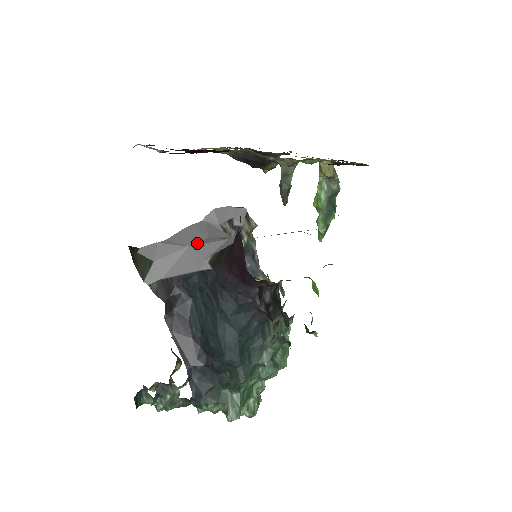
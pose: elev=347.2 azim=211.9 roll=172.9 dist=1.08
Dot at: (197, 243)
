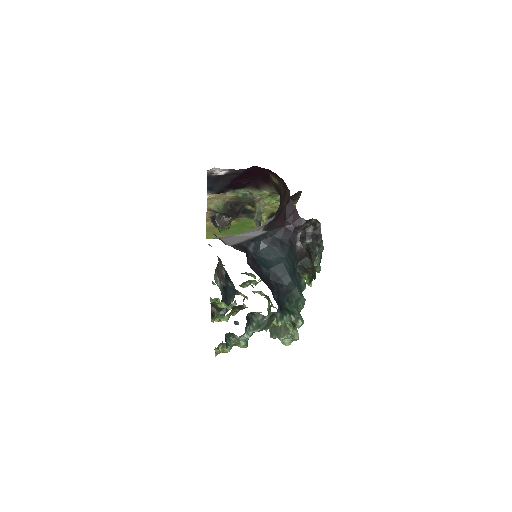
Dot at: occluded
